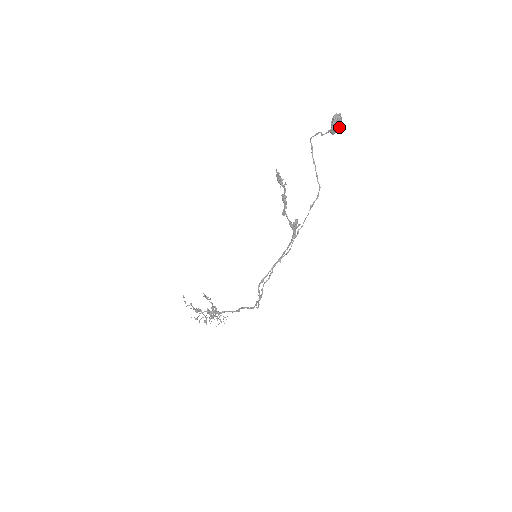
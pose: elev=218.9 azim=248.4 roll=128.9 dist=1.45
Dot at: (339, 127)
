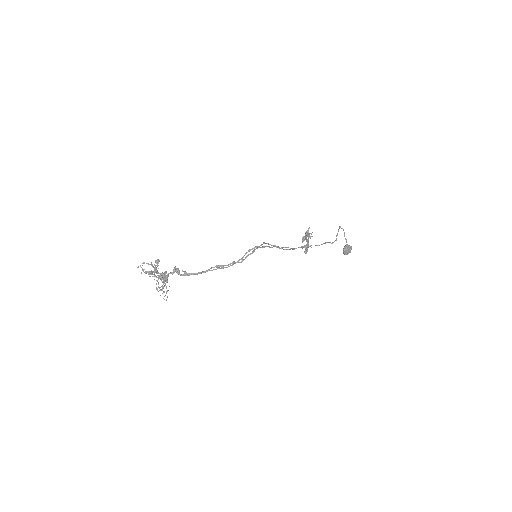
Dot at: (349, 251)
